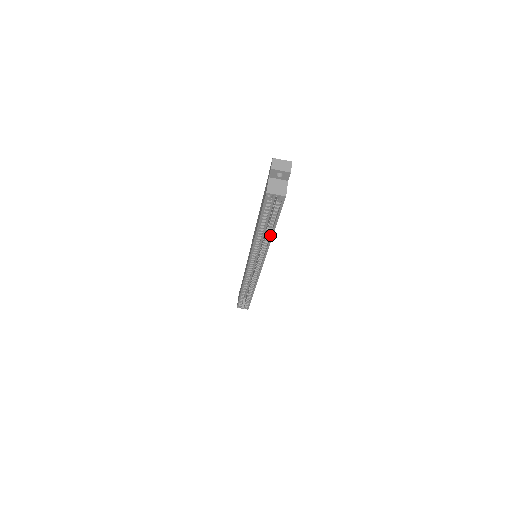
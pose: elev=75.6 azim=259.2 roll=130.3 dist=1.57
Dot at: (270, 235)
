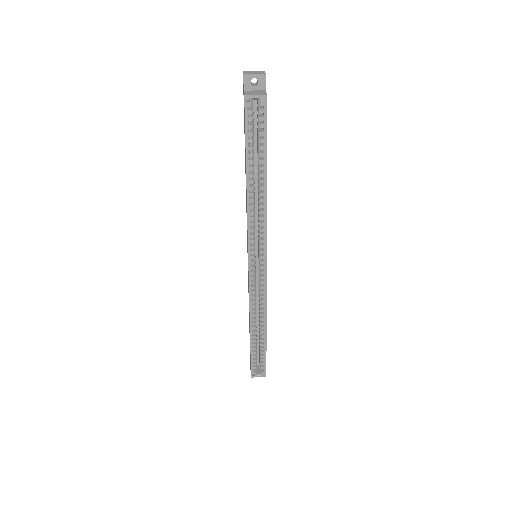
Dot at: (263, 187)
